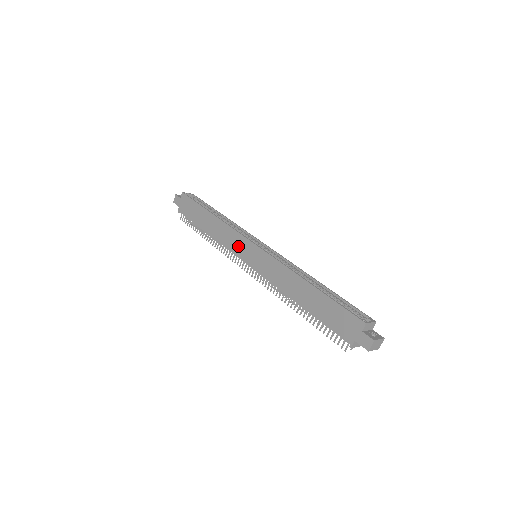
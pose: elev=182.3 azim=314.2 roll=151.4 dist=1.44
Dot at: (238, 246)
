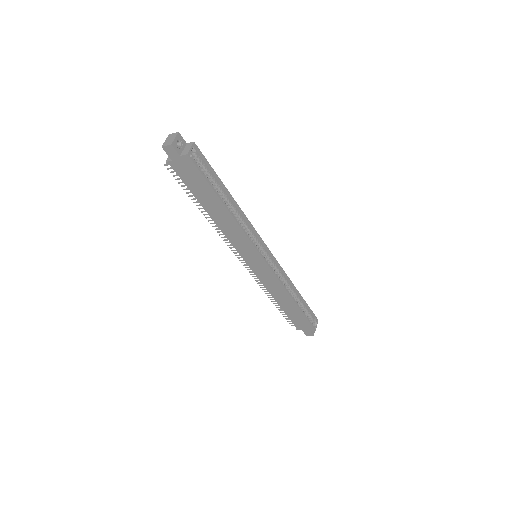
Dot at: (245, 250)
